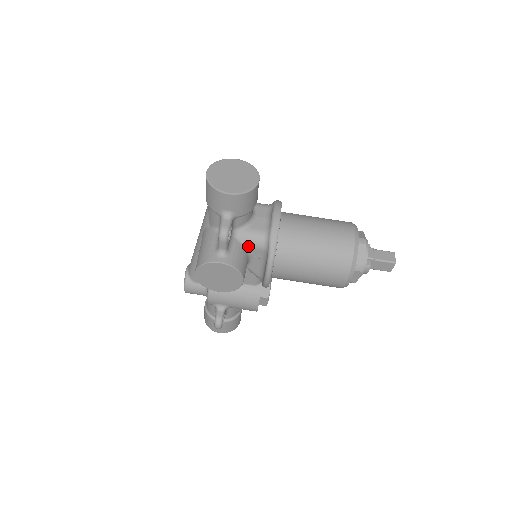
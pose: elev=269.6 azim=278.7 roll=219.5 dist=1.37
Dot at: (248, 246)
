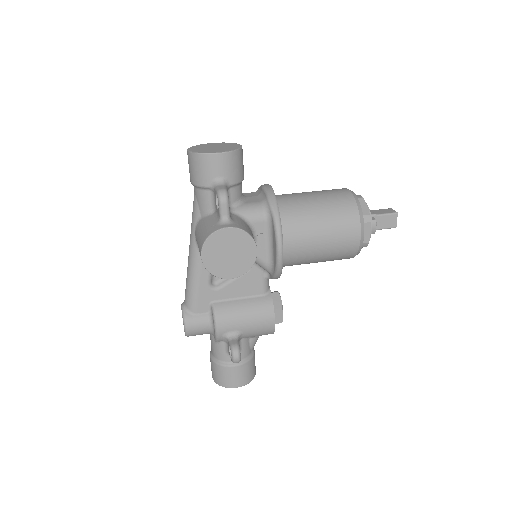
Dot at: (249, 220)
